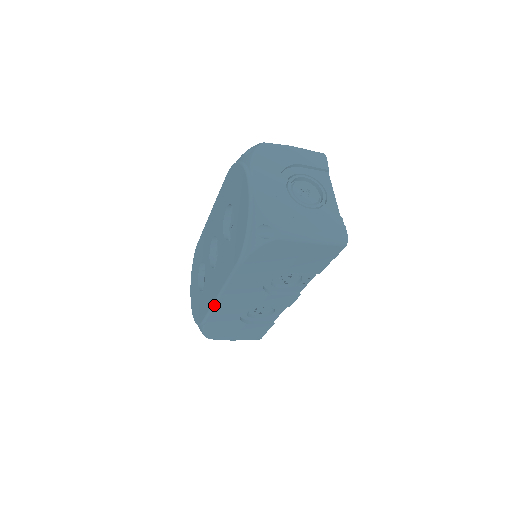
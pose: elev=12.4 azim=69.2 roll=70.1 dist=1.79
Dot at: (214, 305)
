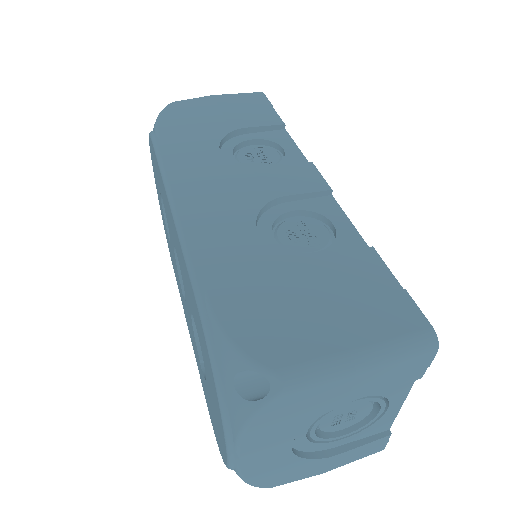
Dot at: occluded
